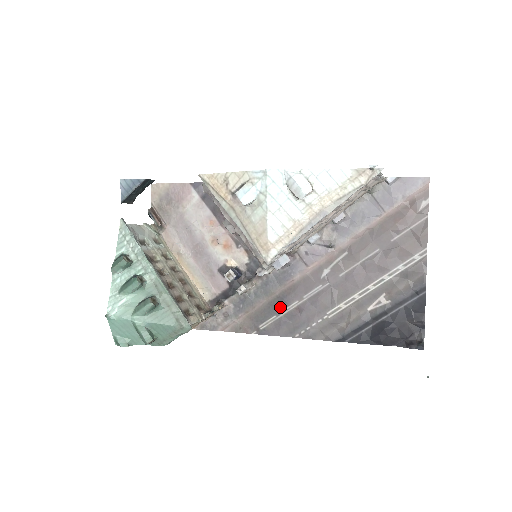
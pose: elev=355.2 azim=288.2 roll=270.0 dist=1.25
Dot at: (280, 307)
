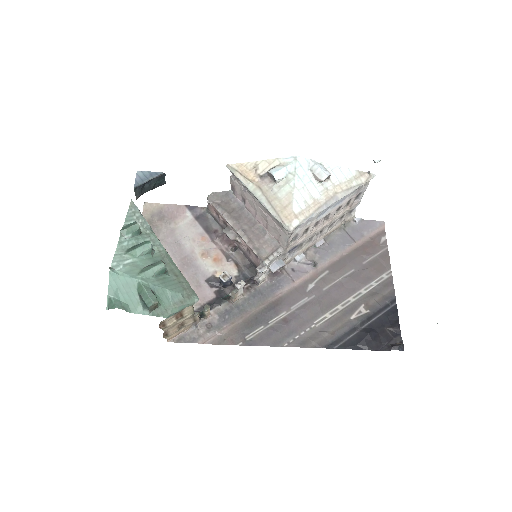
Dot at: (268, 317)
